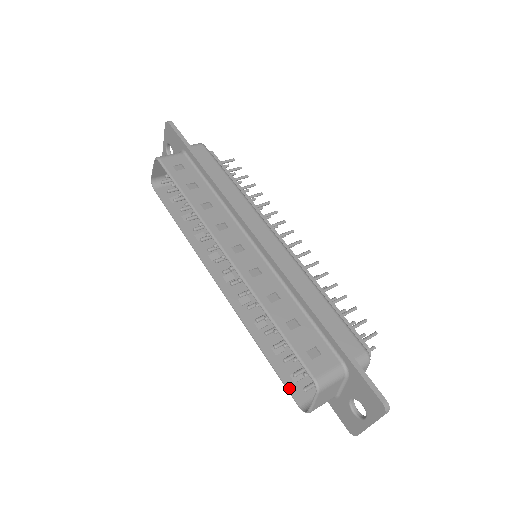
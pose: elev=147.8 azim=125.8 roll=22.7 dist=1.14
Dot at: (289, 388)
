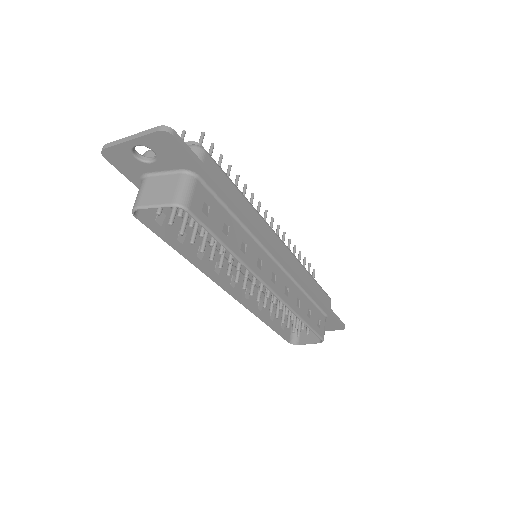
Dot at: (283, 336)
